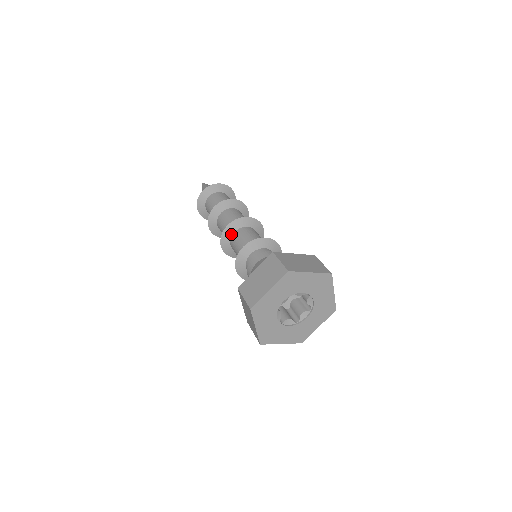
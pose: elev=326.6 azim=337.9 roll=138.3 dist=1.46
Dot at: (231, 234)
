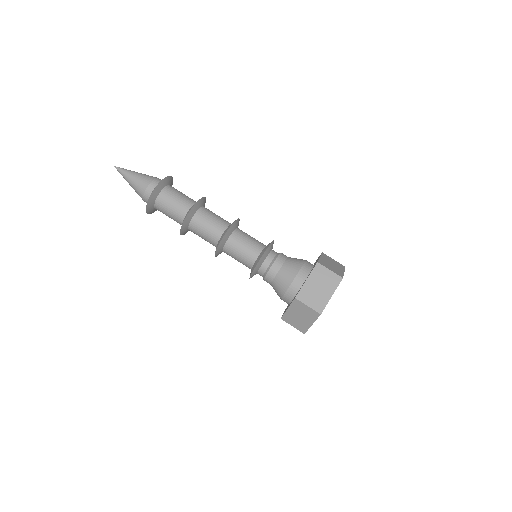
Dot at: (221, 250)
